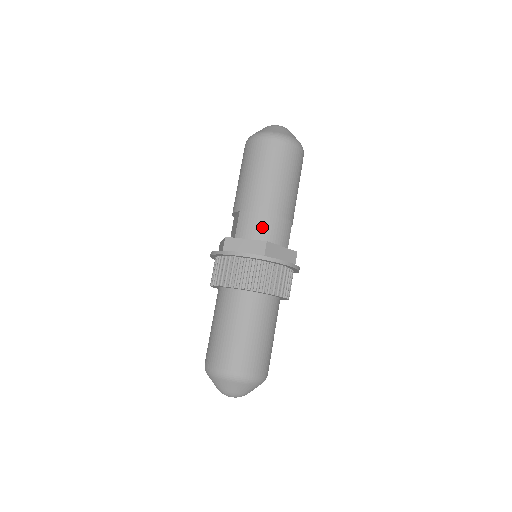
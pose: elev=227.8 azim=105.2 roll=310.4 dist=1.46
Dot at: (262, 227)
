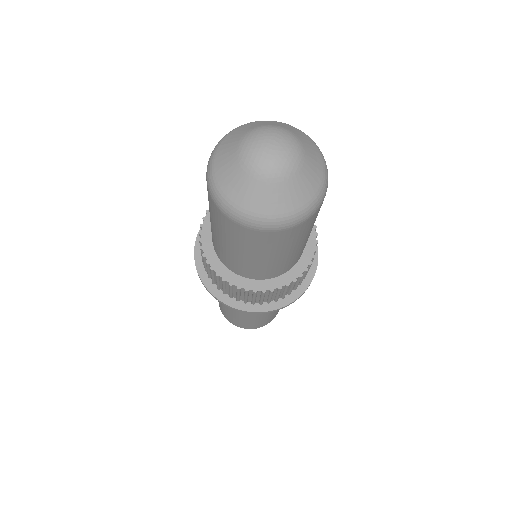
Dot at: occluded
